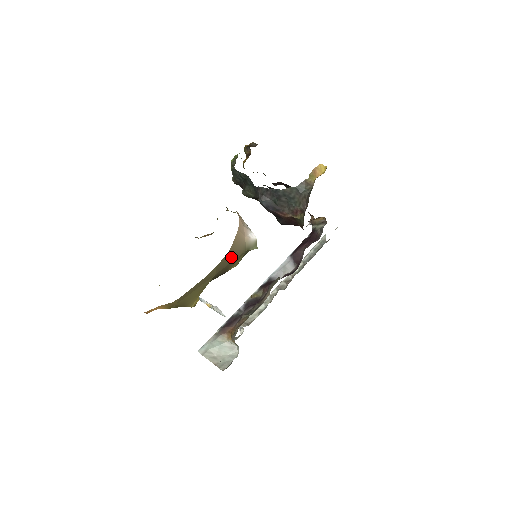
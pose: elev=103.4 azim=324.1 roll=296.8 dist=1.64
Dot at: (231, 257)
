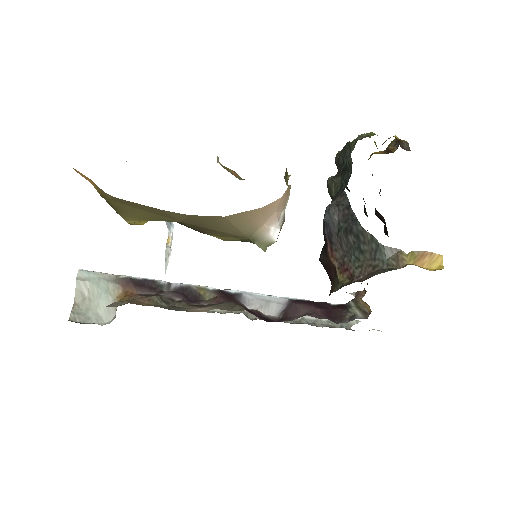
Dot at: (221, 225)
